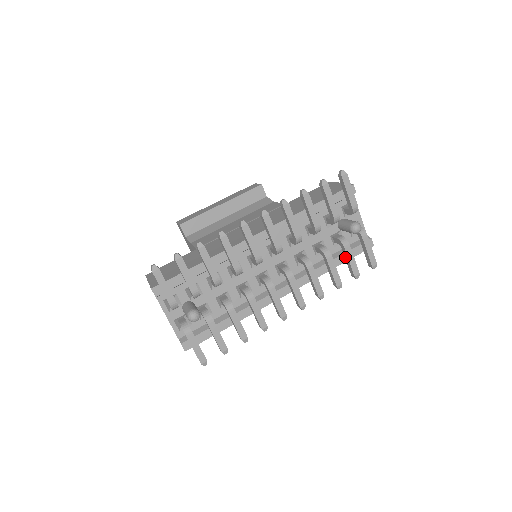
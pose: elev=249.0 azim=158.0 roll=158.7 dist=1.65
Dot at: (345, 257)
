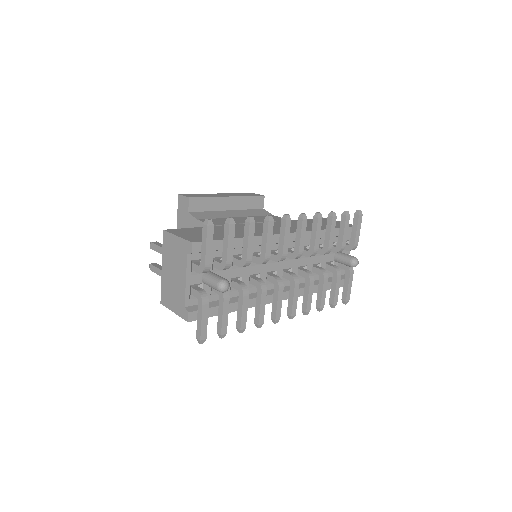
Dot at: (332, 285)
